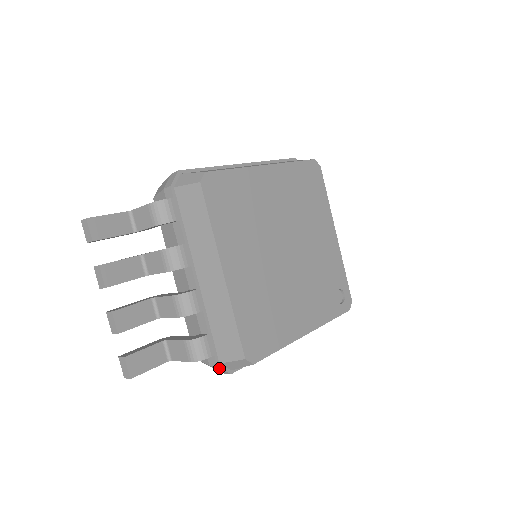
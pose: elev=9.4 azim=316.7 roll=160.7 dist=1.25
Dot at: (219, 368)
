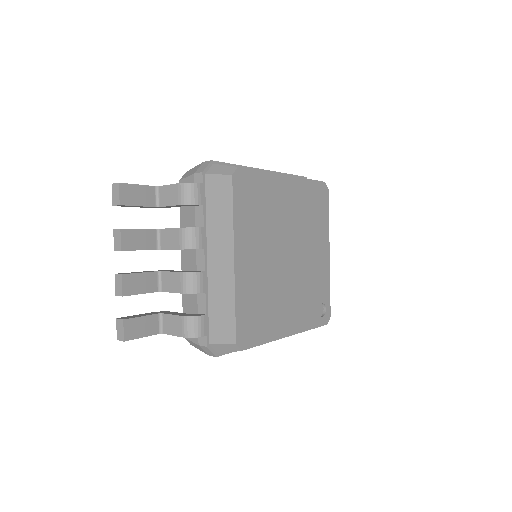
Dot at: (208, 349)
